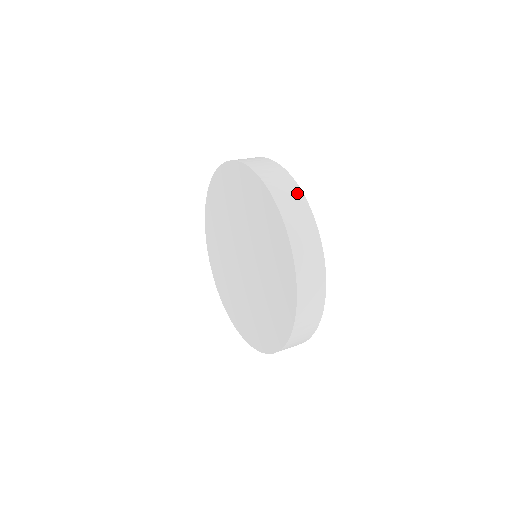
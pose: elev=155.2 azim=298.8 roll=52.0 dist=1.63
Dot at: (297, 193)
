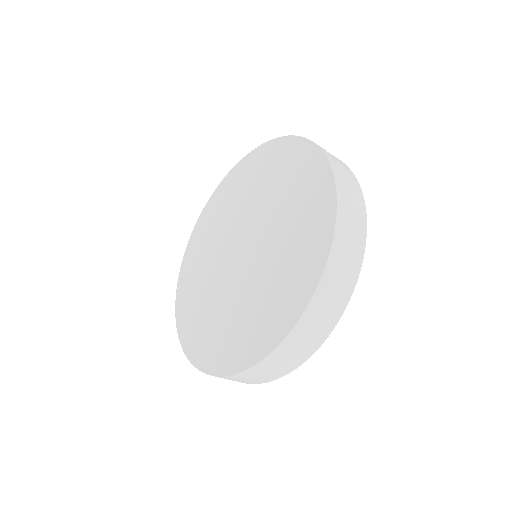
Dot at: occluded
